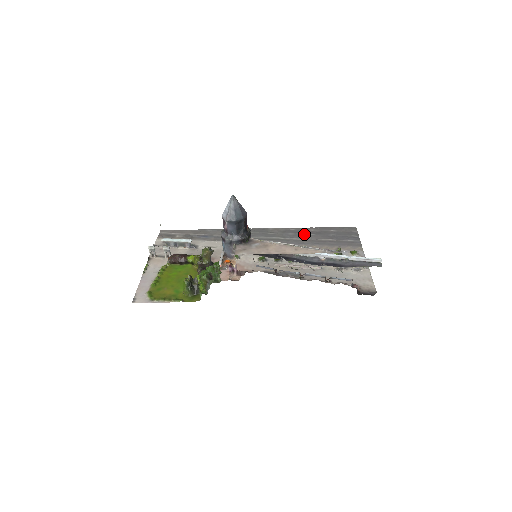
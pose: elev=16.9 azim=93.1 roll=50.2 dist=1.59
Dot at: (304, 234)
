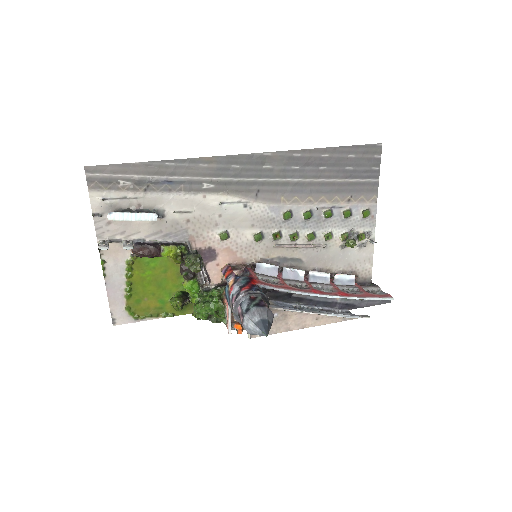
Dot at: (312, 168)
